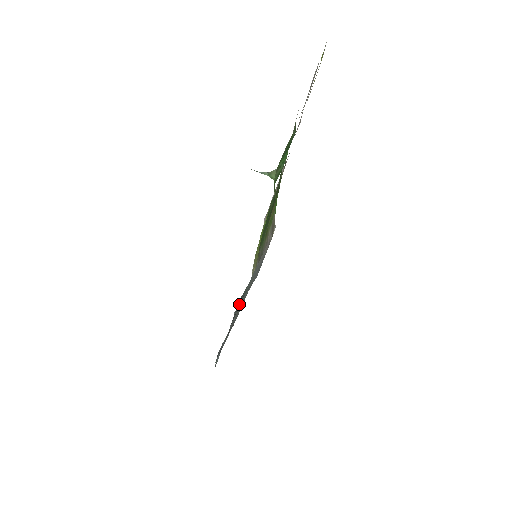
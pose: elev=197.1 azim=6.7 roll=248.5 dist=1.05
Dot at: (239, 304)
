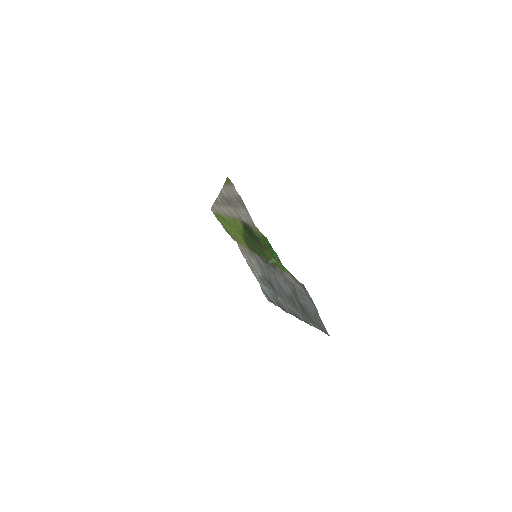
Dot at: (314, 317)
